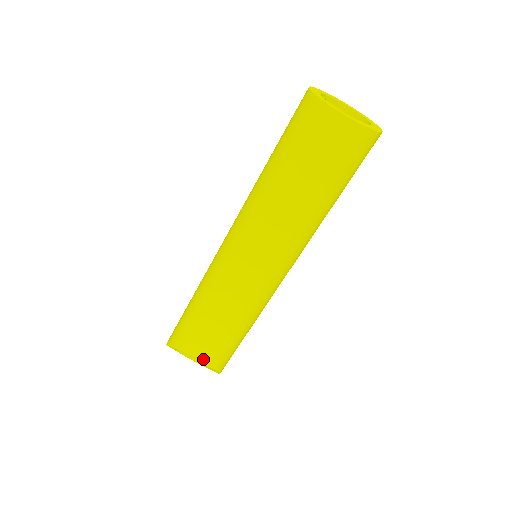
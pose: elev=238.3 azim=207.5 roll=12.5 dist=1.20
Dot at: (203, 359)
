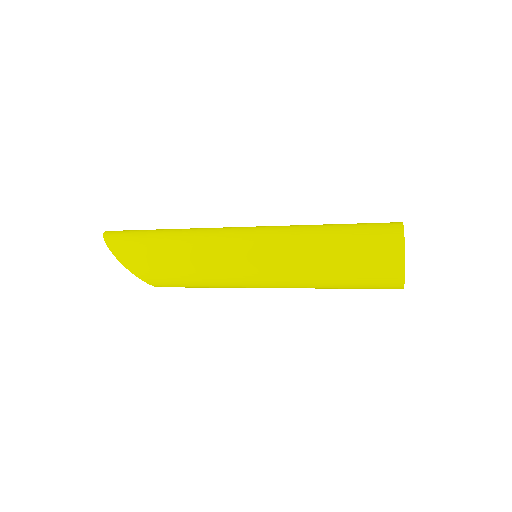
Dot at: occluded
